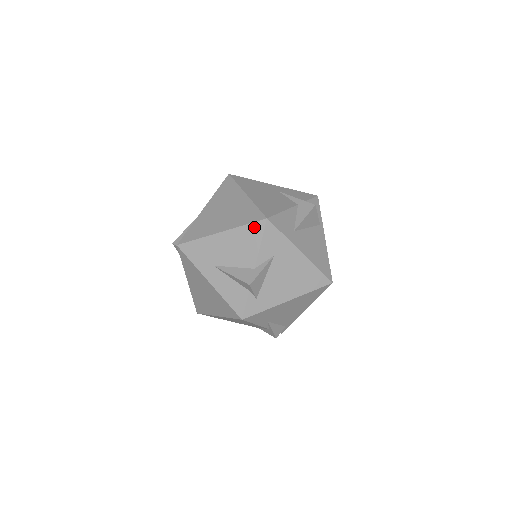
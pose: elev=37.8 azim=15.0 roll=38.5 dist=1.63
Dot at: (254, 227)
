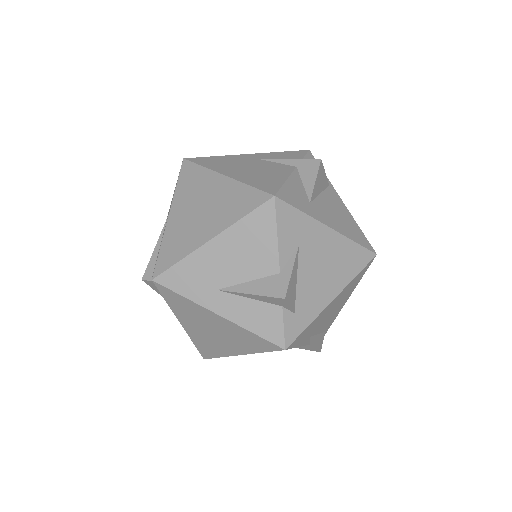
Dot at: (259, 215)
